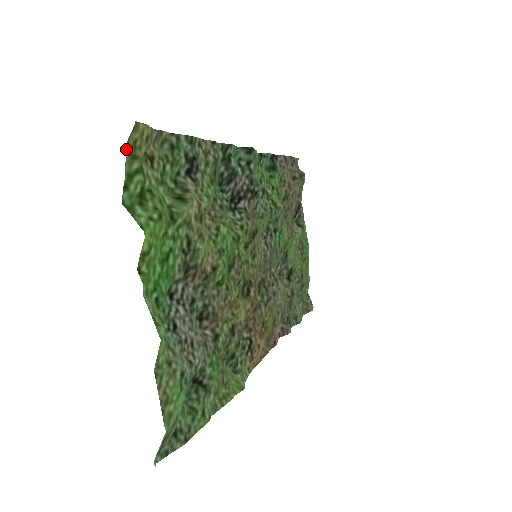
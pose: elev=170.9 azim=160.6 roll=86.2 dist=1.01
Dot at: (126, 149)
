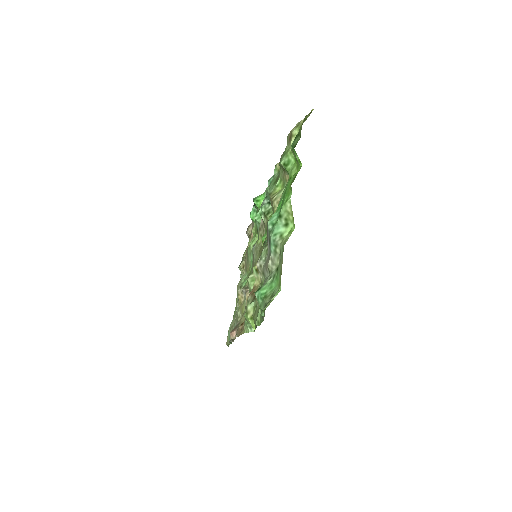
Dot at: (304, 119)
